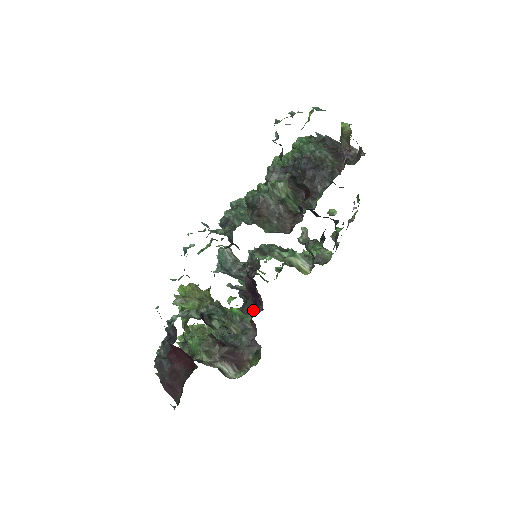
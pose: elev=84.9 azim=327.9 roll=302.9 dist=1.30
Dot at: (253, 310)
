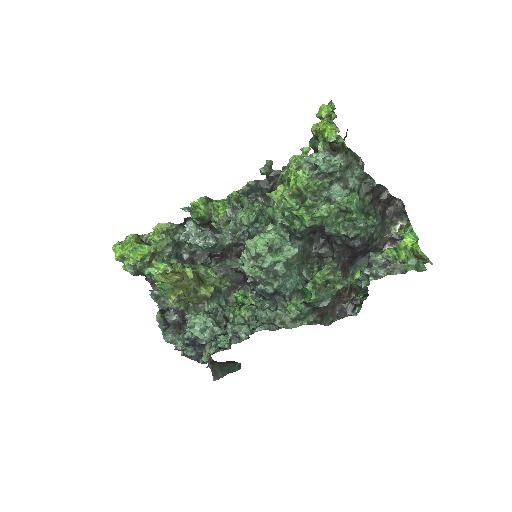
Dot at: (246, 282)
